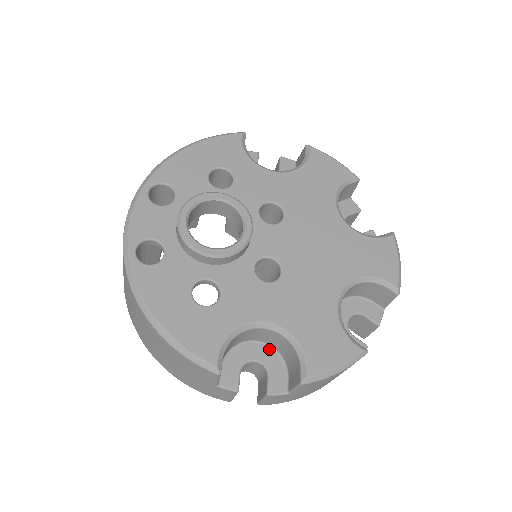
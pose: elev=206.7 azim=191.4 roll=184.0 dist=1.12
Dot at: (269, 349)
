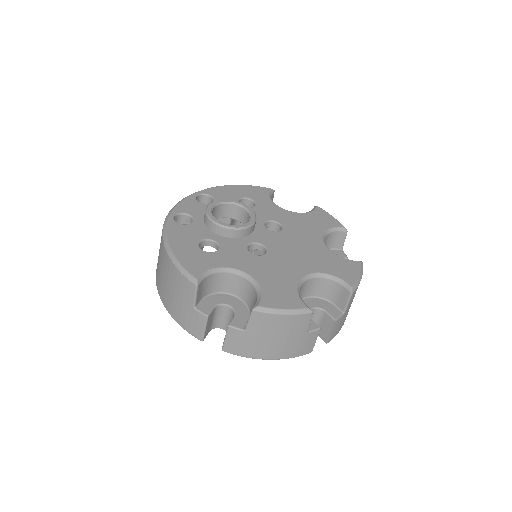
Dot at: (242, 303)
